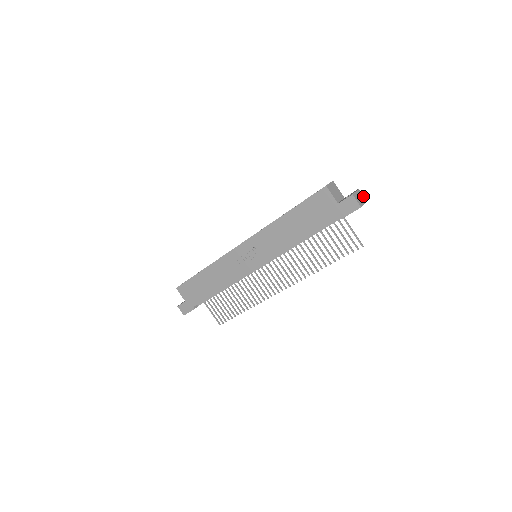
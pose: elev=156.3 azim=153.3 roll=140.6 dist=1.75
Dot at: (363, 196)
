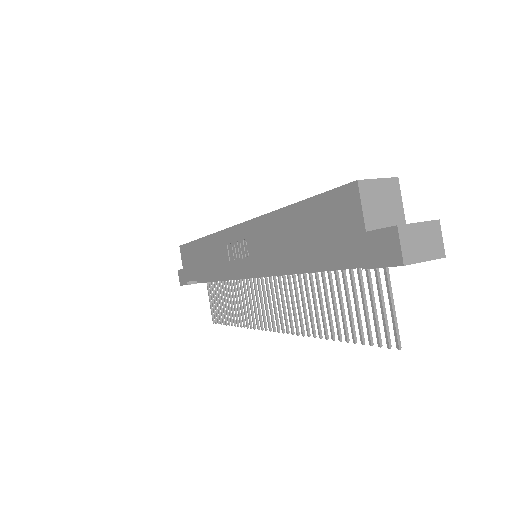
Dot at: occluded
